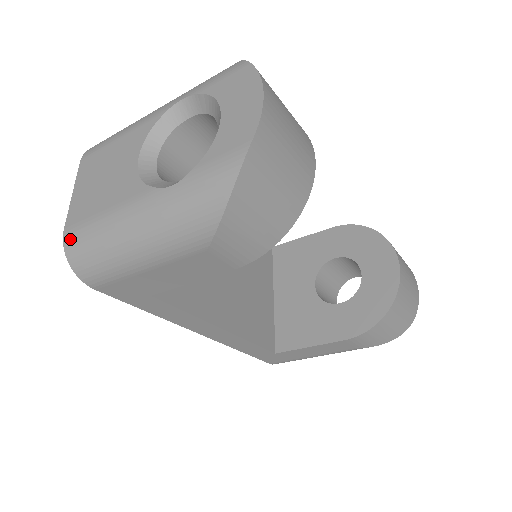
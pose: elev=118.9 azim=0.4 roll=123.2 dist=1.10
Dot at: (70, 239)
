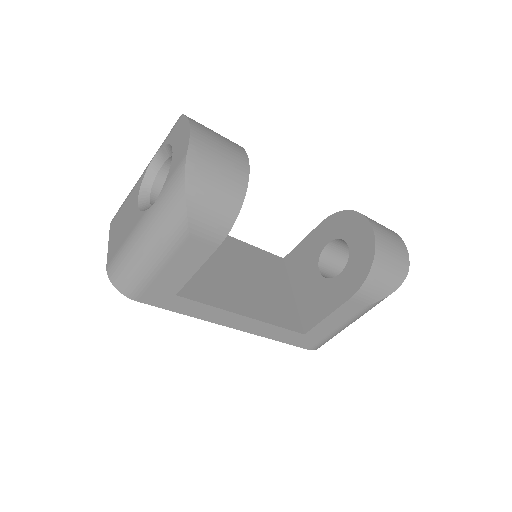
Dot at: (110, 269)
